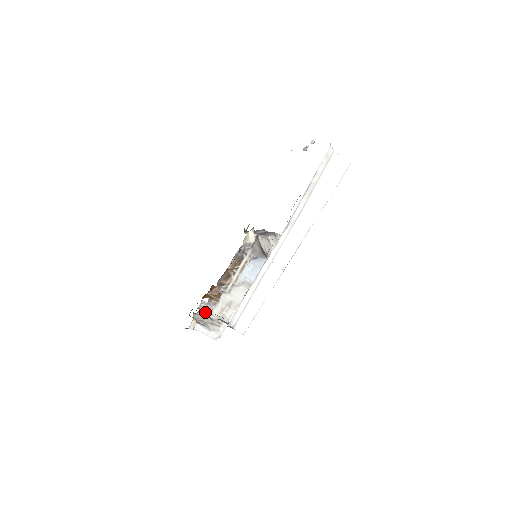
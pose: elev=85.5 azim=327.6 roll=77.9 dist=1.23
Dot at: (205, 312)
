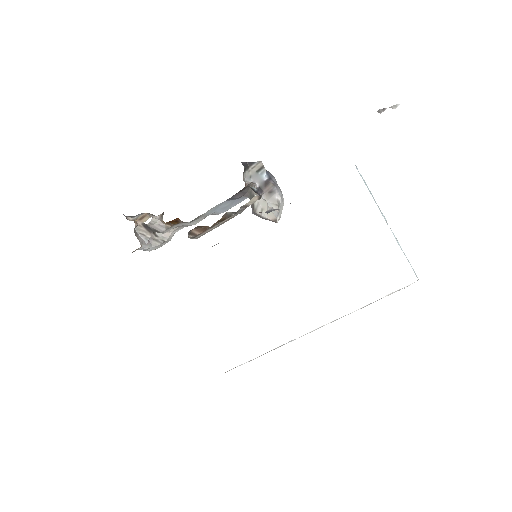
Dot at: (151, 228)
